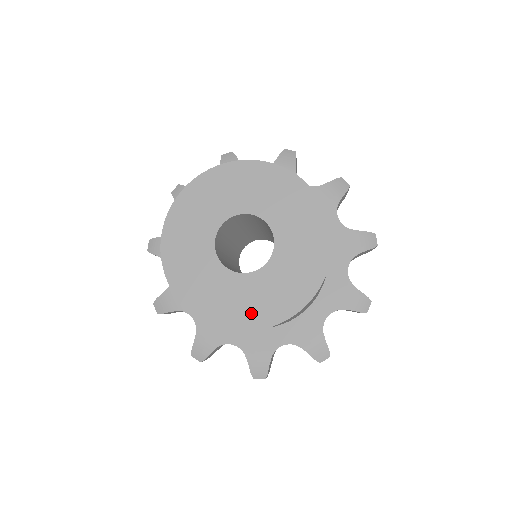
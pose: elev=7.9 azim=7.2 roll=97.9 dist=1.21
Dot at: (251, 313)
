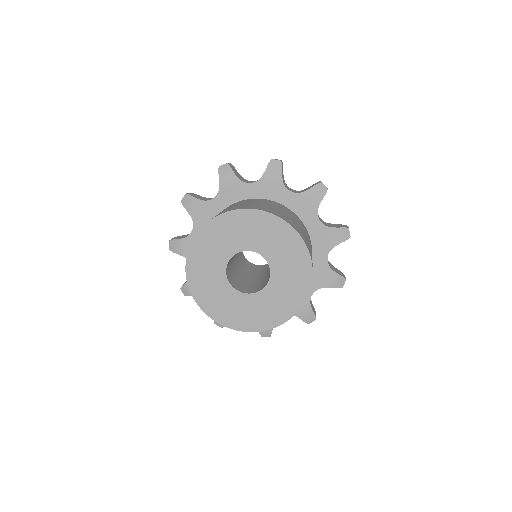
Dot at: (230, 316)
